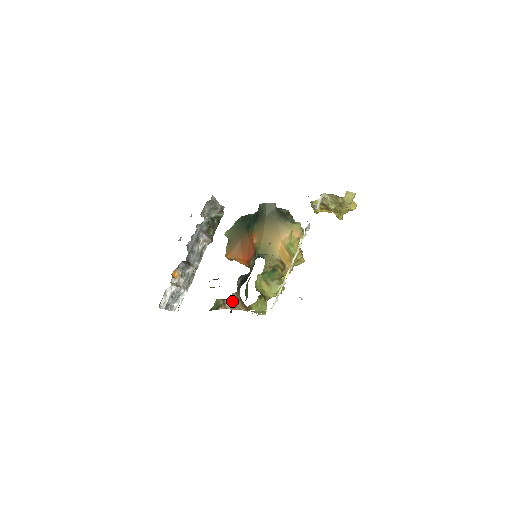
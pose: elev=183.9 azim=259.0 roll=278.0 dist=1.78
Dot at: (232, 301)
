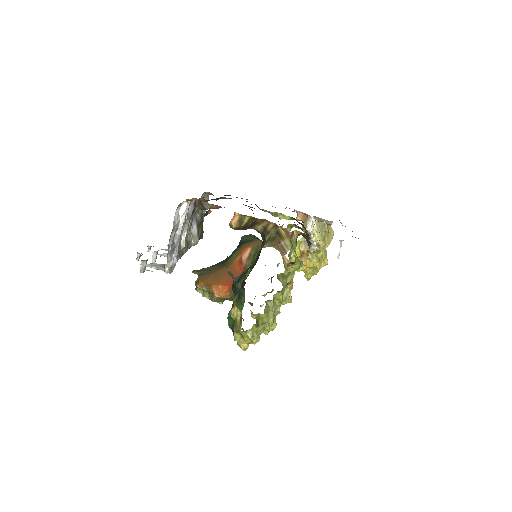
Dot at: occluded
